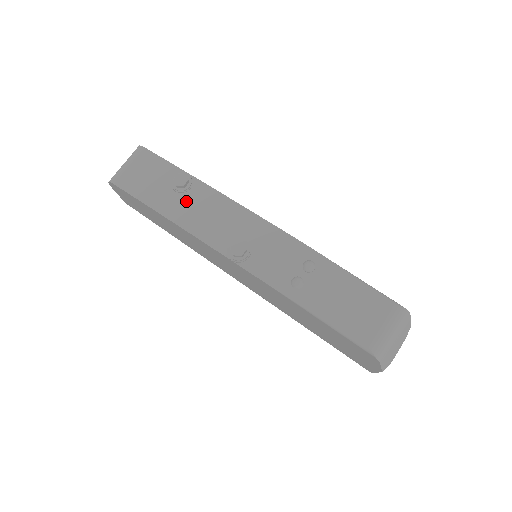
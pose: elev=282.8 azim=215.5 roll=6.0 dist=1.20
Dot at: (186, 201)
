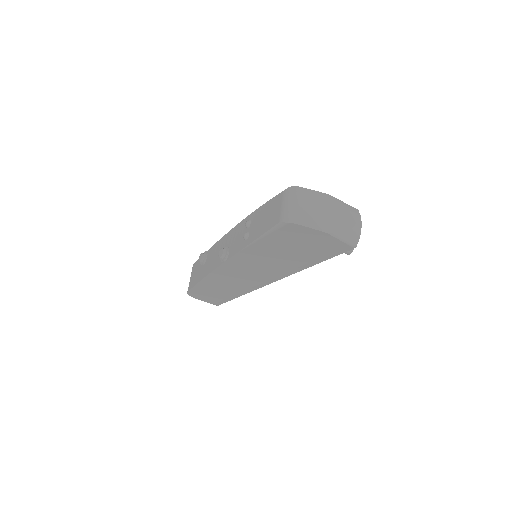
Dot at: (207, 263)
